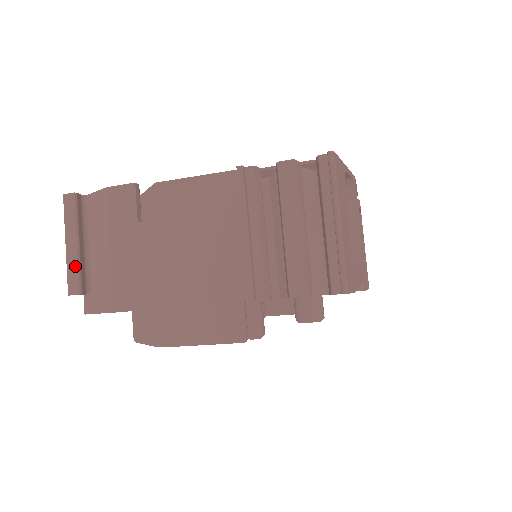
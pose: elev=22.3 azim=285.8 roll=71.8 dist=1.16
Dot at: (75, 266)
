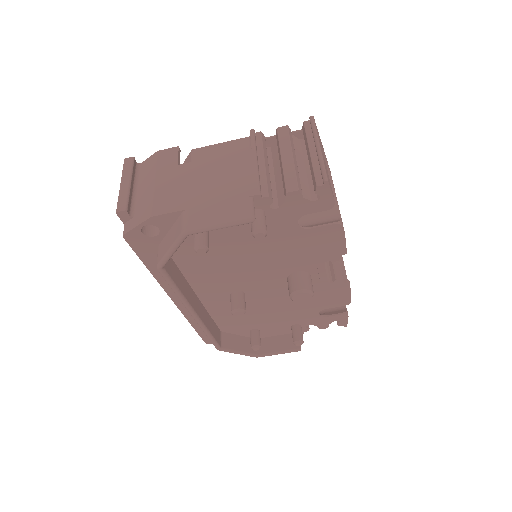
Dot at: (125, 195)
